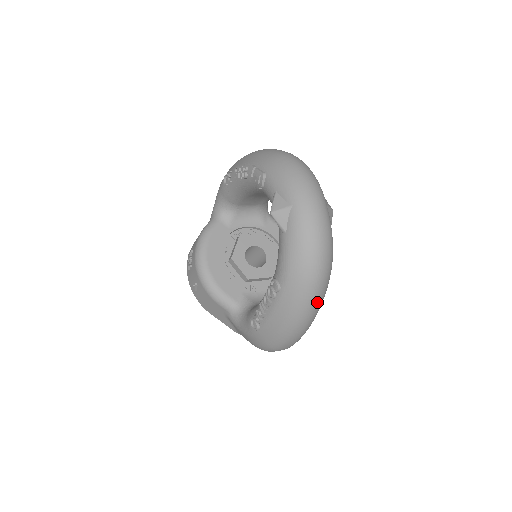
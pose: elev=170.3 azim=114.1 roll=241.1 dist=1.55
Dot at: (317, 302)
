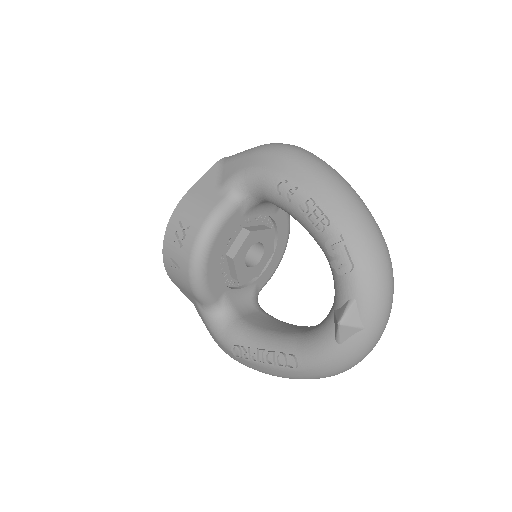
Dot at: occluded
